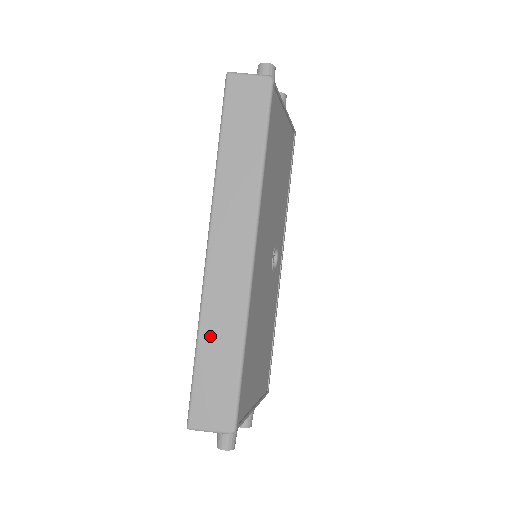
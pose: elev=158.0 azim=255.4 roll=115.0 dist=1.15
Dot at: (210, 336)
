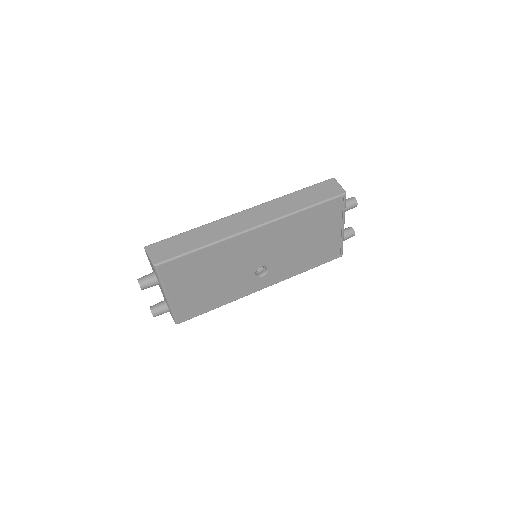
Dot at: (200, 232)
